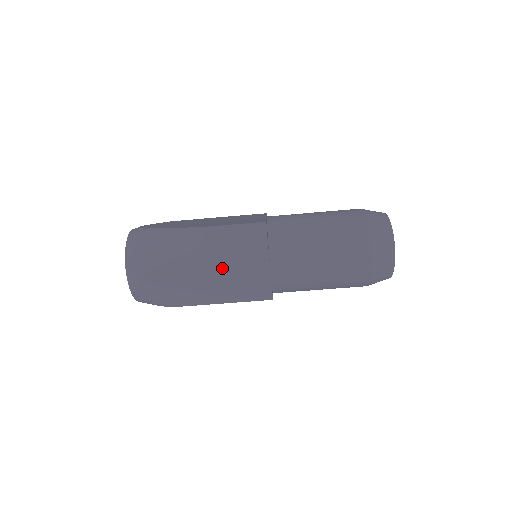
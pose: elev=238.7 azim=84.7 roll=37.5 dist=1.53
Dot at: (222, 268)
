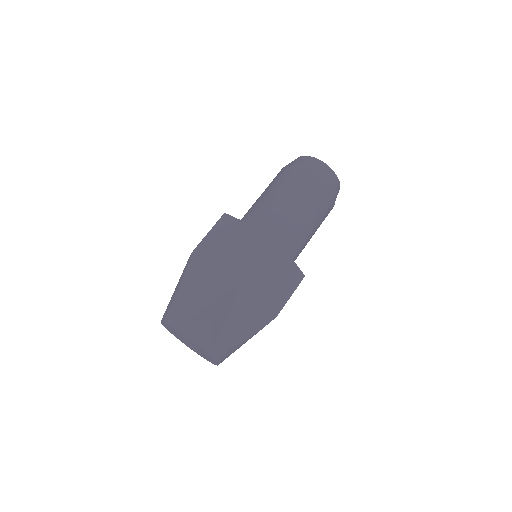
Dot at: (218, 251)
